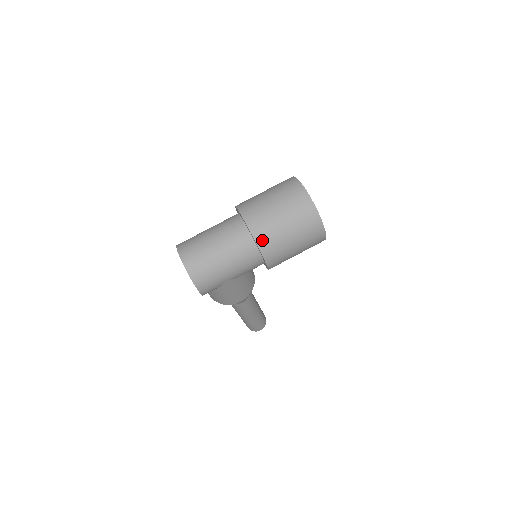
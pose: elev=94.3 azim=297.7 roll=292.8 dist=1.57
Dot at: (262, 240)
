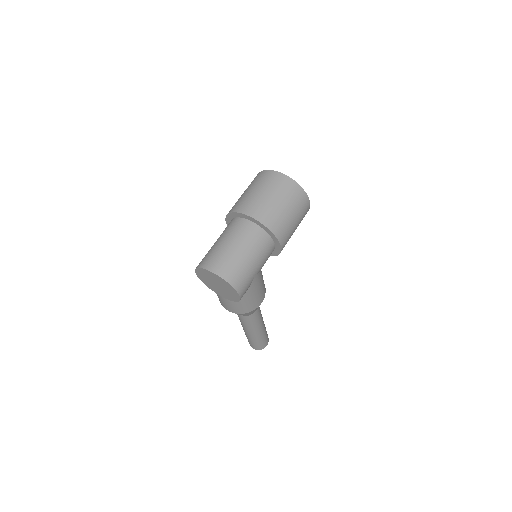
Dot at: (271, 224)
